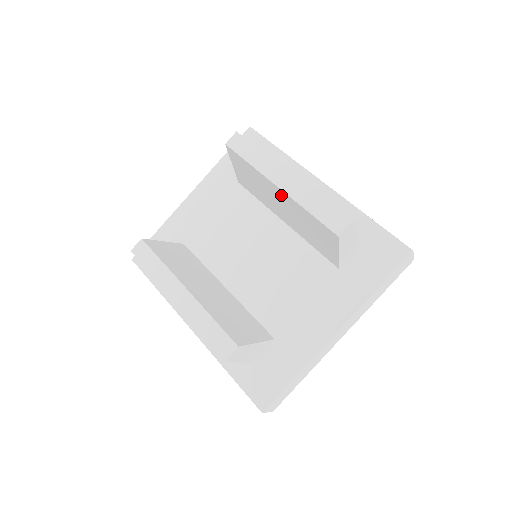
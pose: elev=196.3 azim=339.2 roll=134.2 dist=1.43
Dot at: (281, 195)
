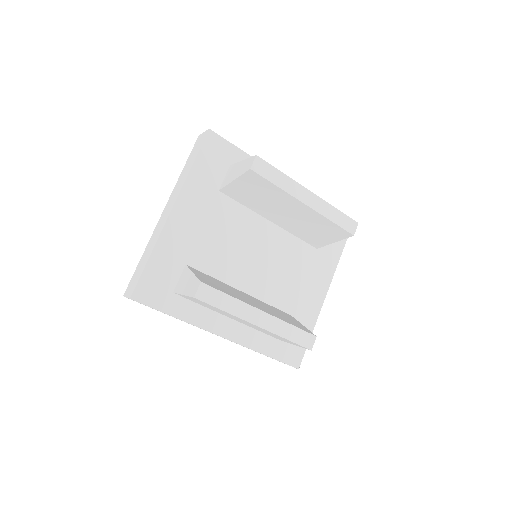
Dot at: (302, 209)
